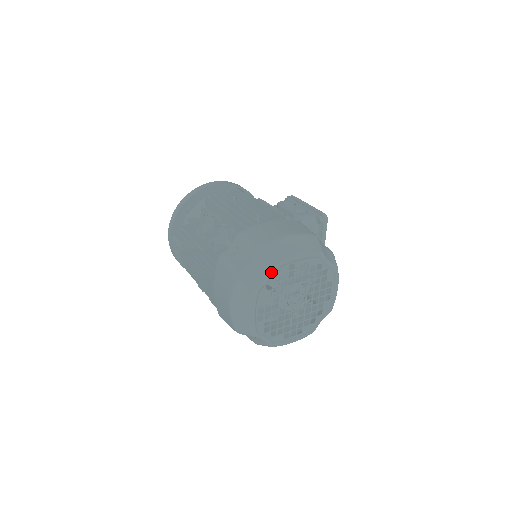
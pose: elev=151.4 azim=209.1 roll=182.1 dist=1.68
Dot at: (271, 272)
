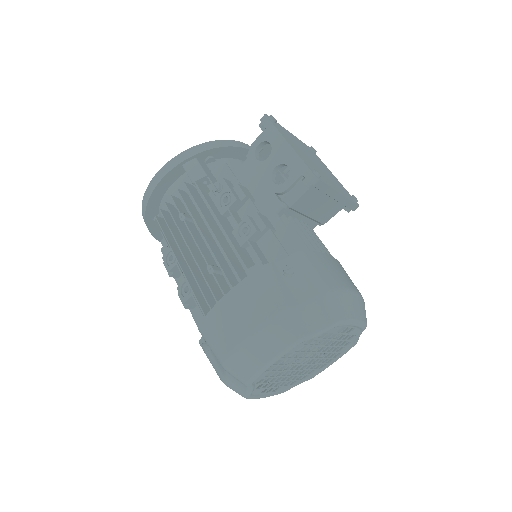
Dot at: (248, 387)
